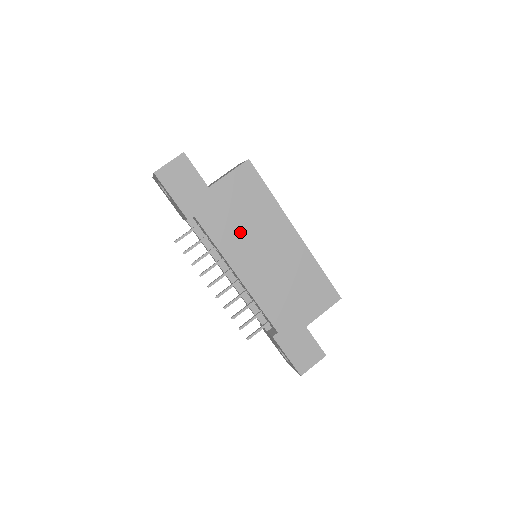
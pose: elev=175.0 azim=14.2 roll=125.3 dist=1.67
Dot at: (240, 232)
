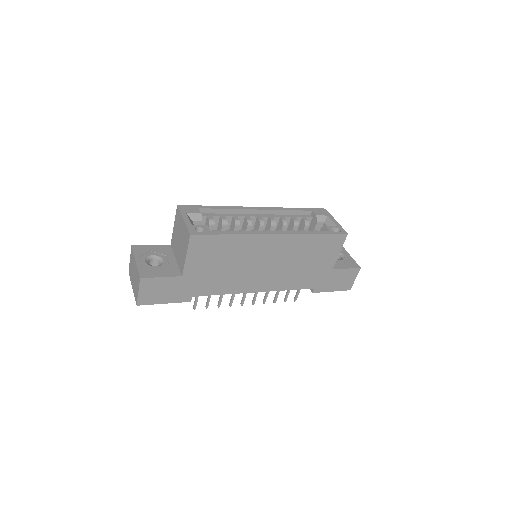
Dot at: (233, 274)
